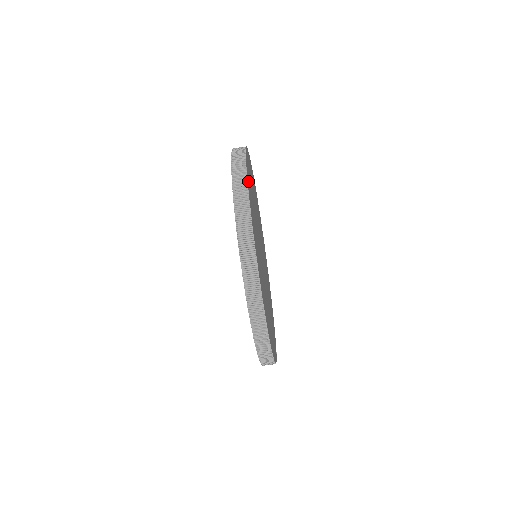
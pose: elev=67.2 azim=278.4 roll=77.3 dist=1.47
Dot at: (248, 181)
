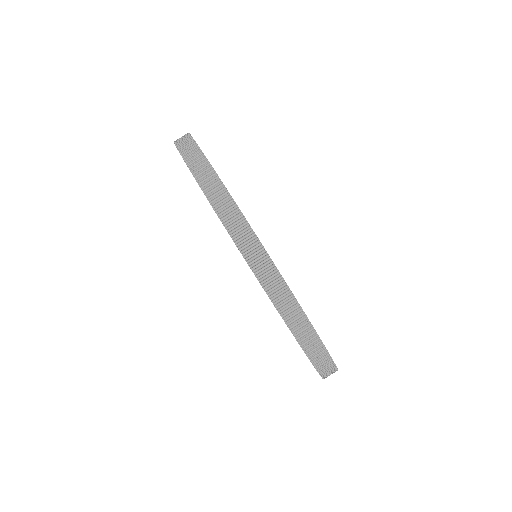
Dot at: occluded
